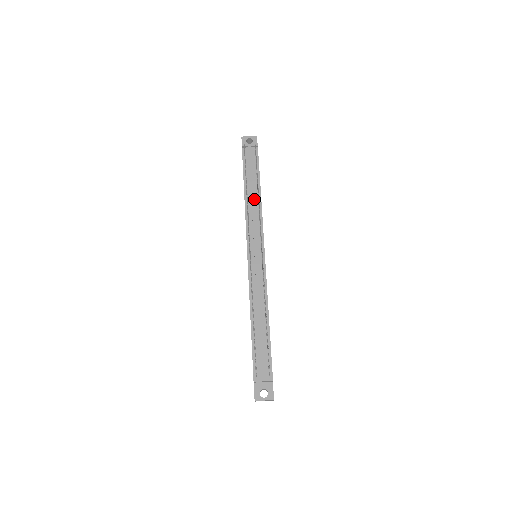
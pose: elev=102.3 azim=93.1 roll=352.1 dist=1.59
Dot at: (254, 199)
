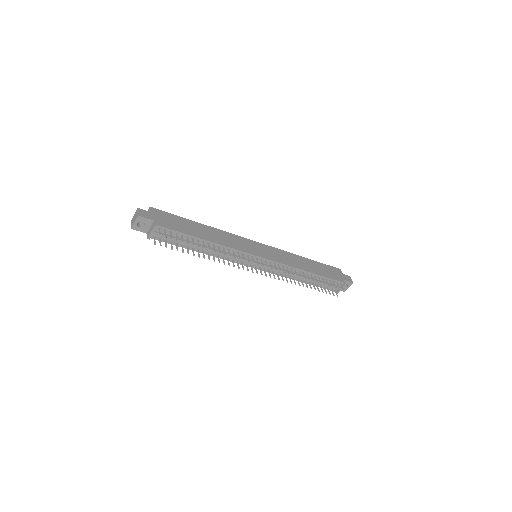
Dot at: (213, 250)
